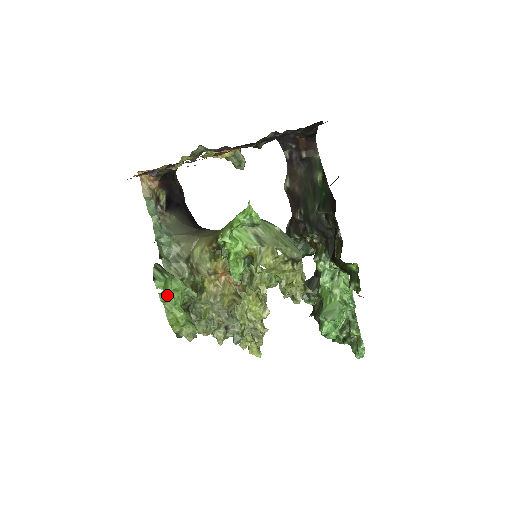
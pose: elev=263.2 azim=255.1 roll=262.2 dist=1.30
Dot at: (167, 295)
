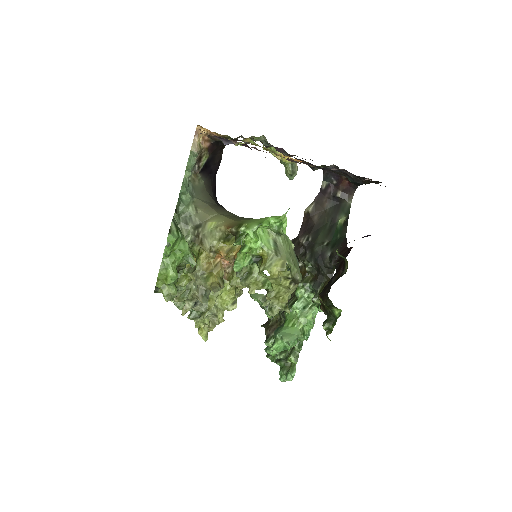
Dot at: (171, 251)
